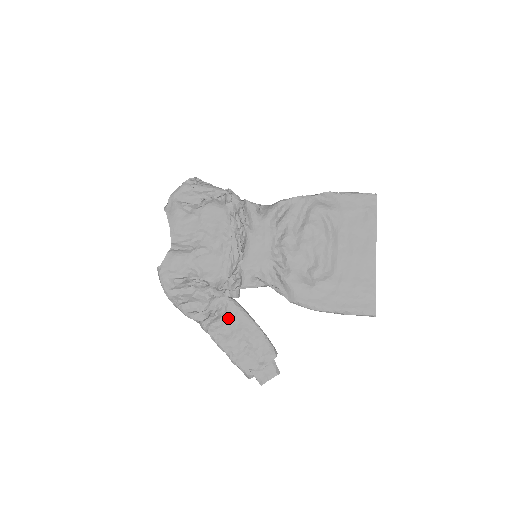
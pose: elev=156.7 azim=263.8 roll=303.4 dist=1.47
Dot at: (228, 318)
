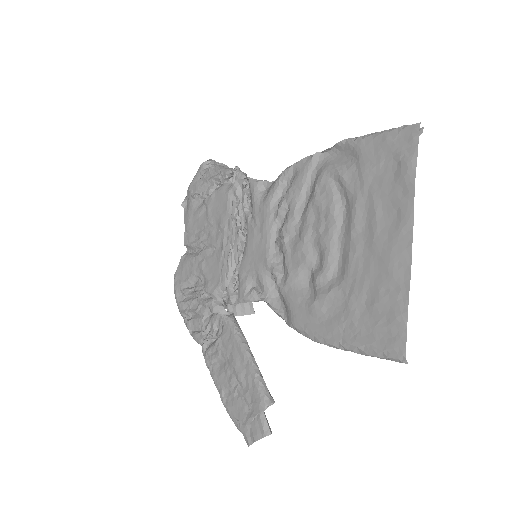
Dot at: (222, 343)
